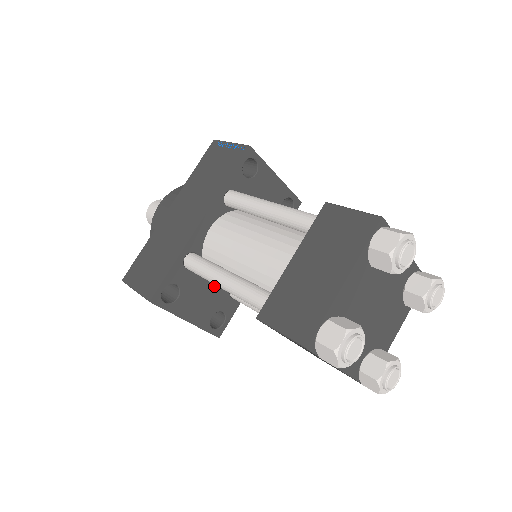
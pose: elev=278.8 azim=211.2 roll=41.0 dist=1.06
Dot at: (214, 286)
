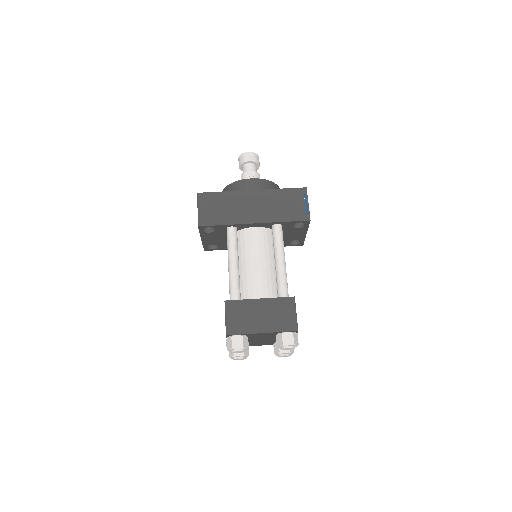
Dot at: occluded
